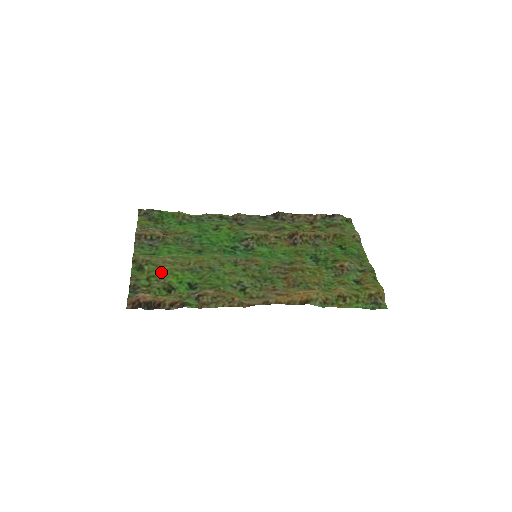
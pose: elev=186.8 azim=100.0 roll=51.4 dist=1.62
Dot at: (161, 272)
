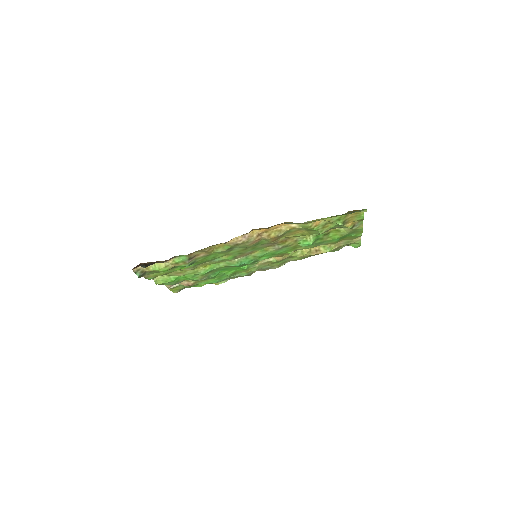
Dot at: occluded
